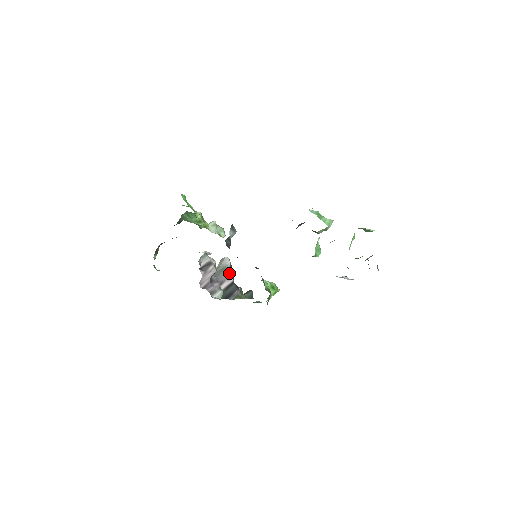
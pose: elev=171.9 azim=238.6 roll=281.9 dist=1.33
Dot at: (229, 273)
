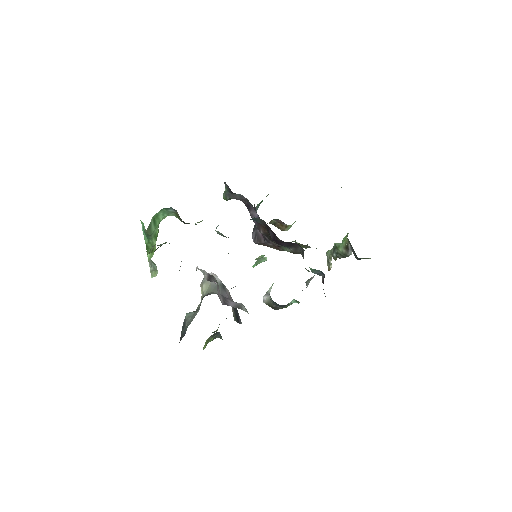
Dot at: (226, 290)
